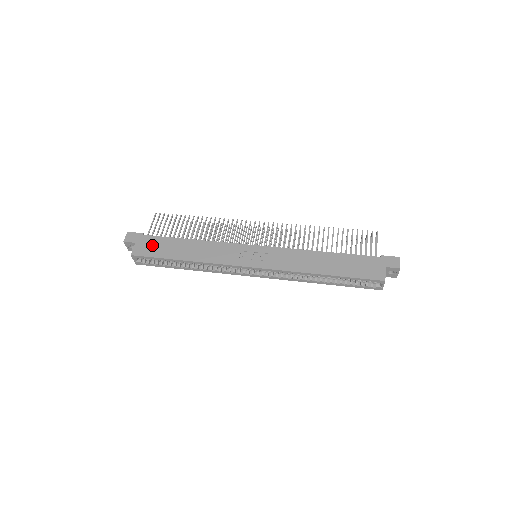
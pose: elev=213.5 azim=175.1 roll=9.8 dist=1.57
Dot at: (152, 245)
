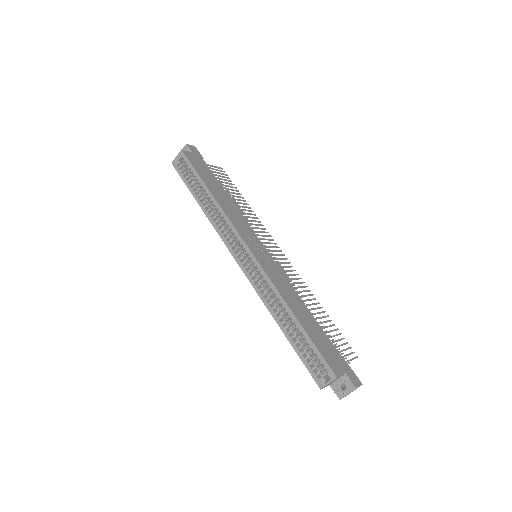
Dot at: (201, 165)
